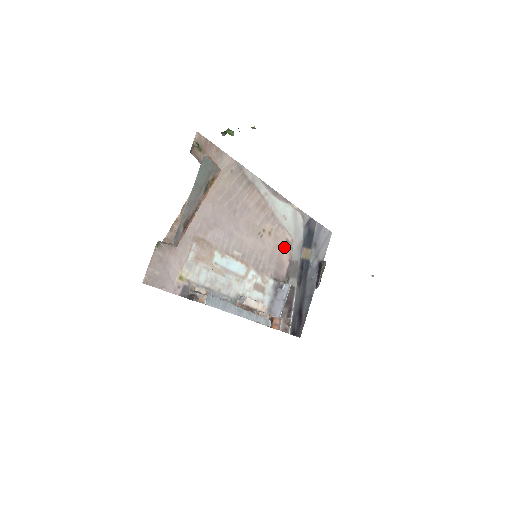
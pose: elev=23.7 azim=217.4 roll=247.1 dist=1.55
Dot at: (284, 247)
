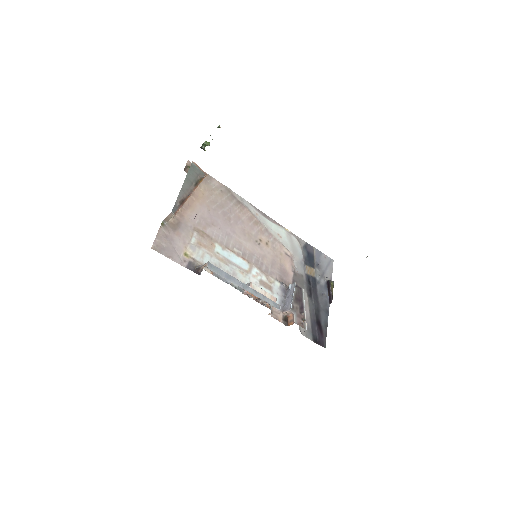
Dot at: (284, 259)
